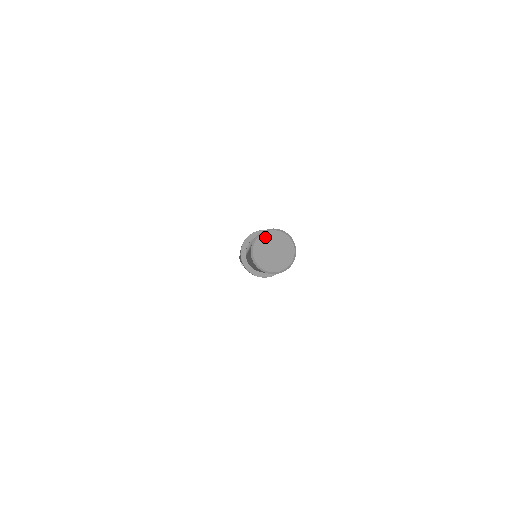
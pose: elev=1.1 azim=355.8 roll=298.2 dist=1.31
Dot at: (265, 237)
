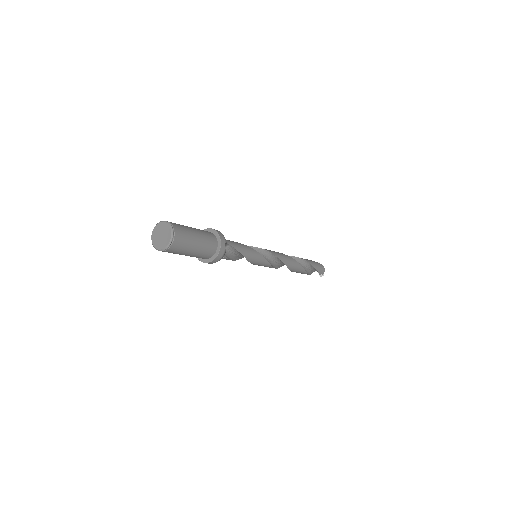
Dot at: (154, 235)
